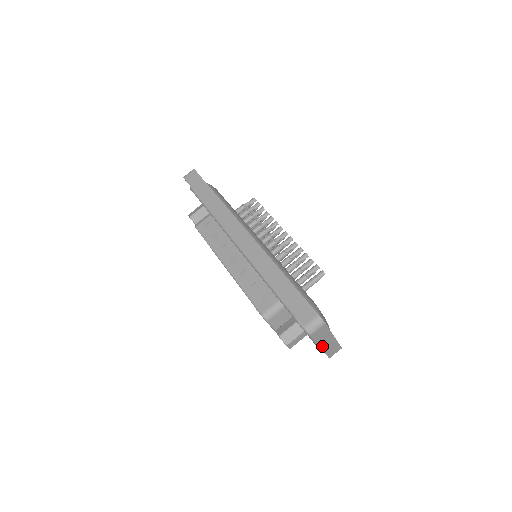
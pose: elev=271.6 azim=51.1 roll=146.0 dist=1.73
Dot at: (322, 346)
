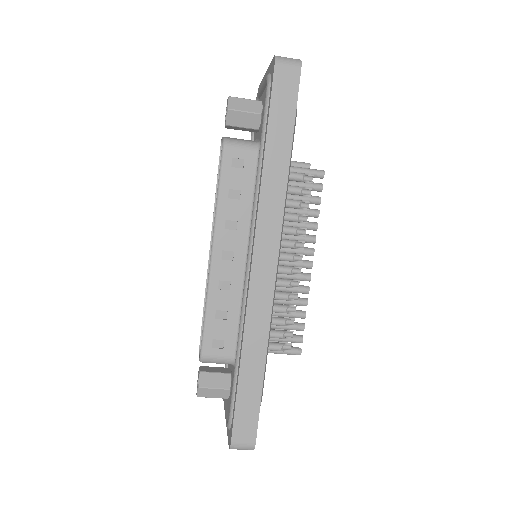
Dot at: occluded
